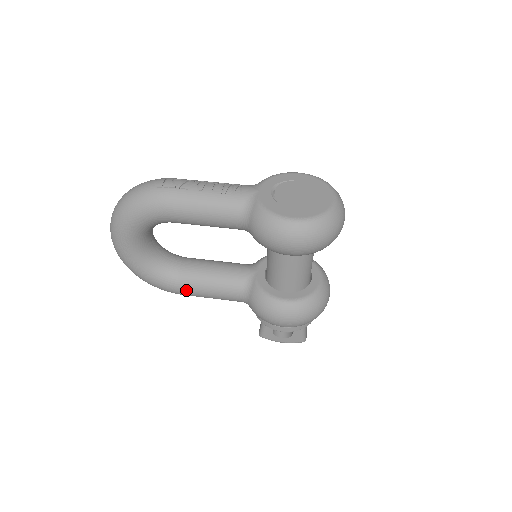
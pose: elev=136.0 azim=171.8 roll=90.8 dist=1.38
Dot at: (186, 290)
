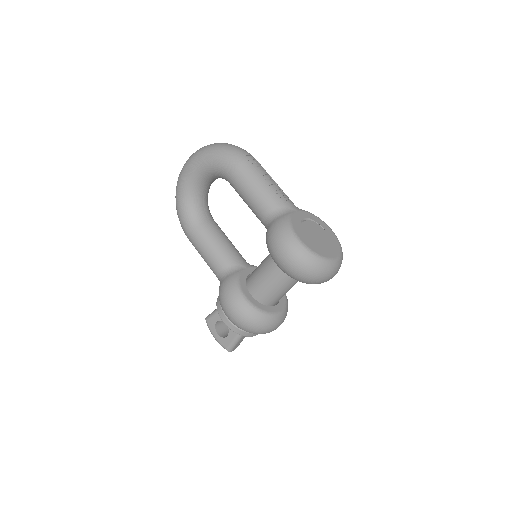
Dot at: (194, 236)
